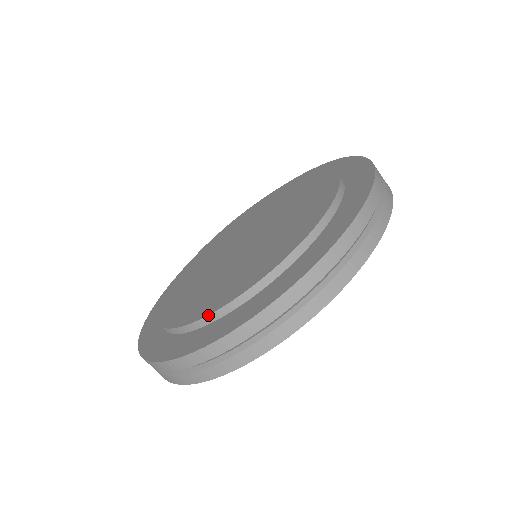
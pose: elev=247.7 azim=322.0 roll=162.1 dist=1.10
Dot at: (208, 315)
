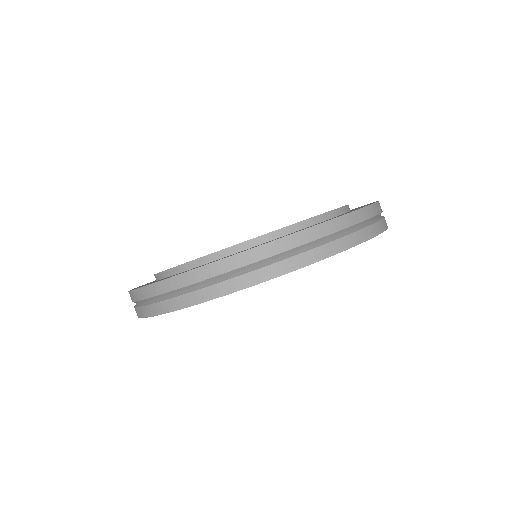
Dot at: (320, 214)
